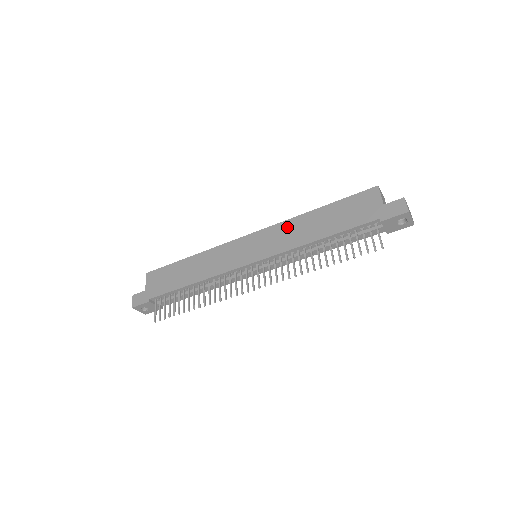
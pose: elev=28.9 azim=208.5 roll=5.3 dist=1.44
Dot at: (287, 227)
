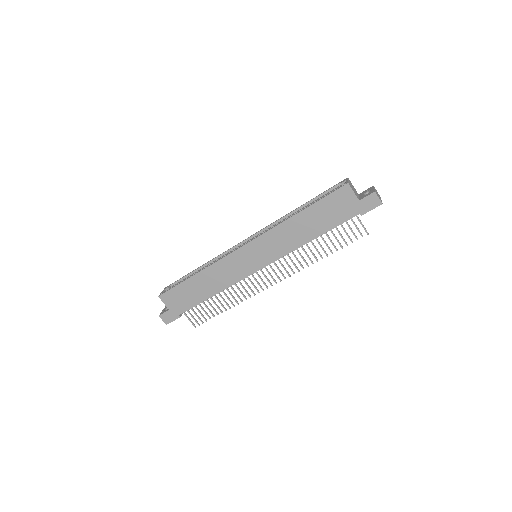
Dot at: (278, 234)
